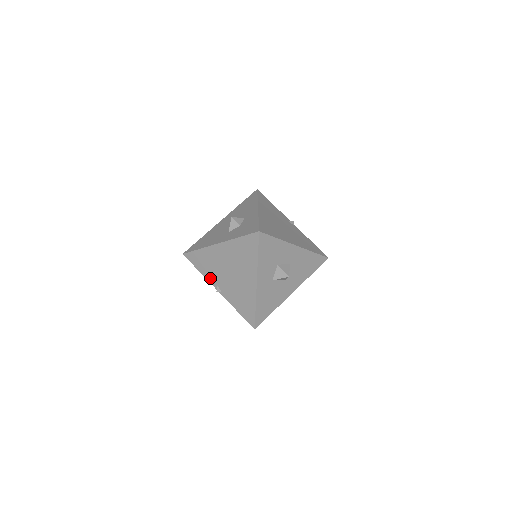
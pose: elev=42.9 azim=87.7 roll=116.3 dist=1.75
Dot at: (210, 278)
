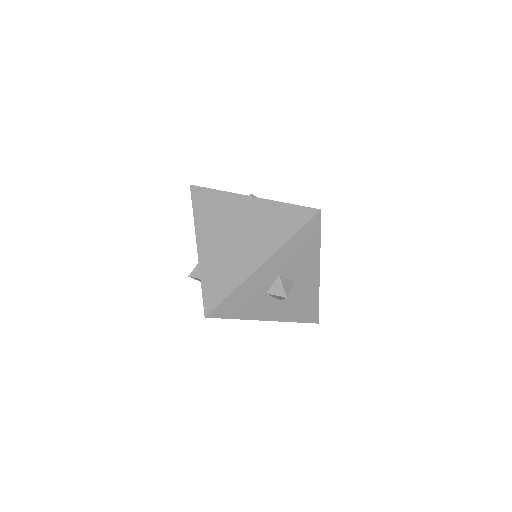
Dot at: occluded
